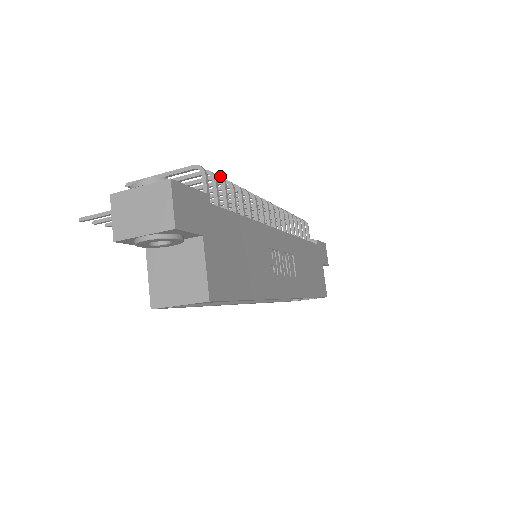
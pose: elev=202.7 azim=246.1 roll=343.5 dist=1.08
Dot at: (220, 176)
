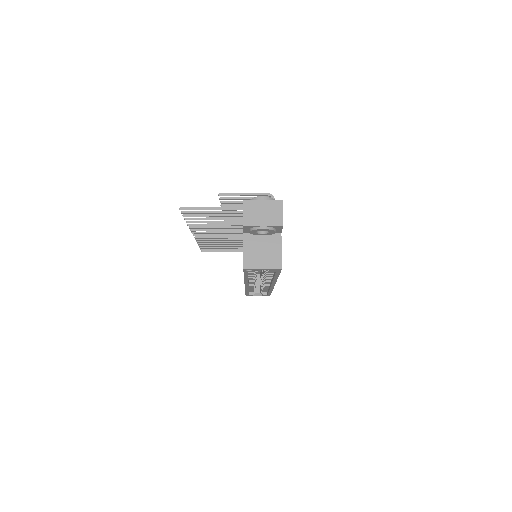
Dot at: occluded
